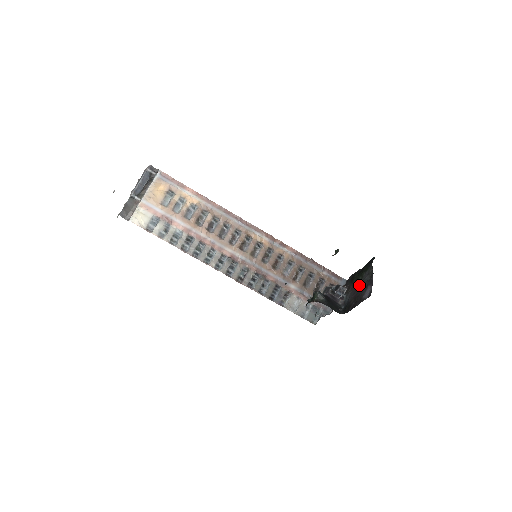
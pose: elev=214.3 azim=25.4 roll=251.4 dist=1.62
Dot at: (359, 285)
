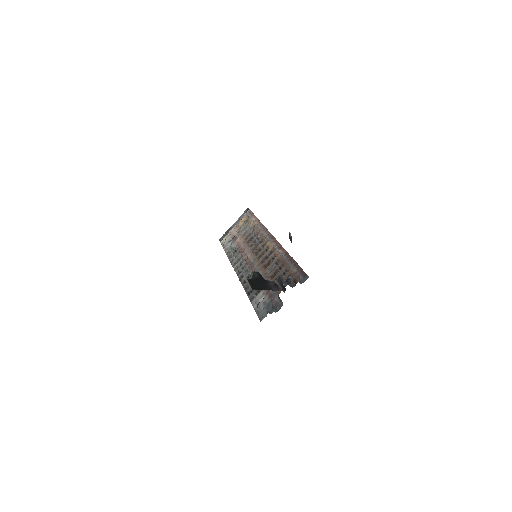
Dot at: occluded
